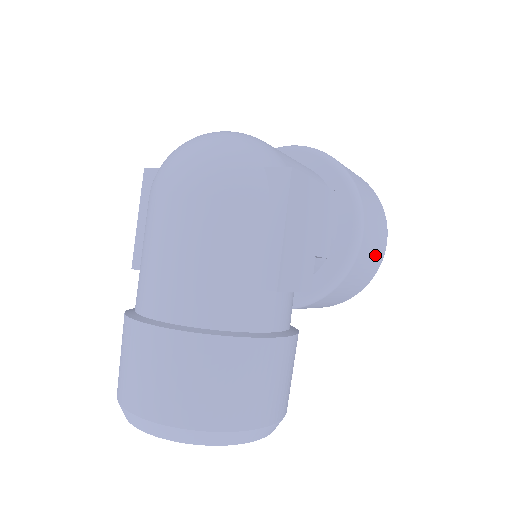
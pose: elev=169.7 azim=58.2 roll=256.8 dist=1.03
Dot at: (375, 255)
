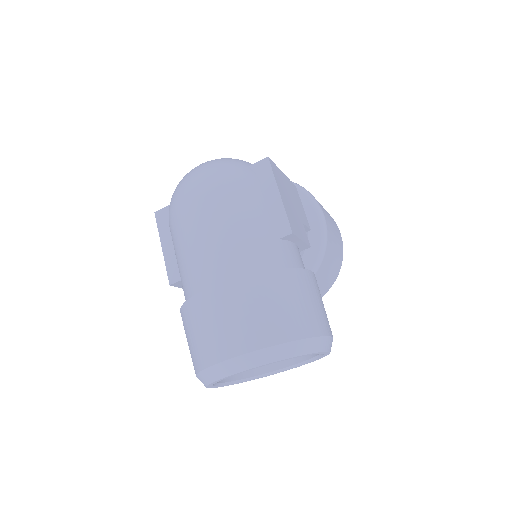
Dot at: (337, 238)
